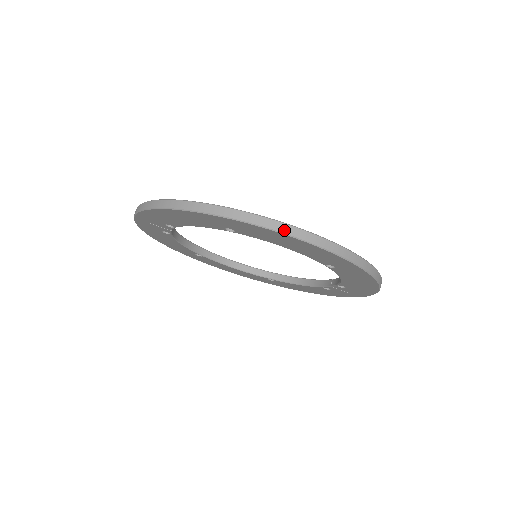
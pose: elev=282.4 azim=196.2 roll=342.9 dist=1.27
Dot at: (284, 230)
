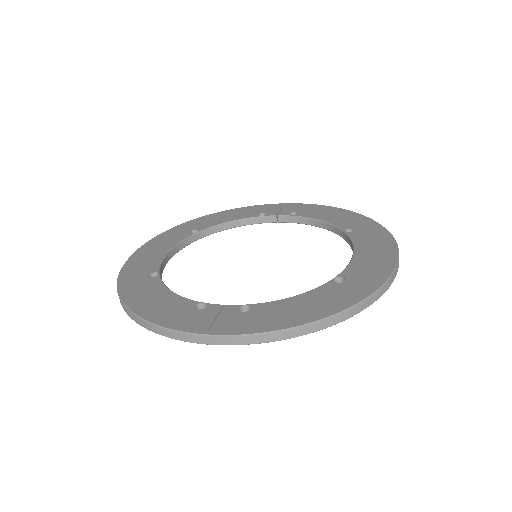
Dot at: occluded
